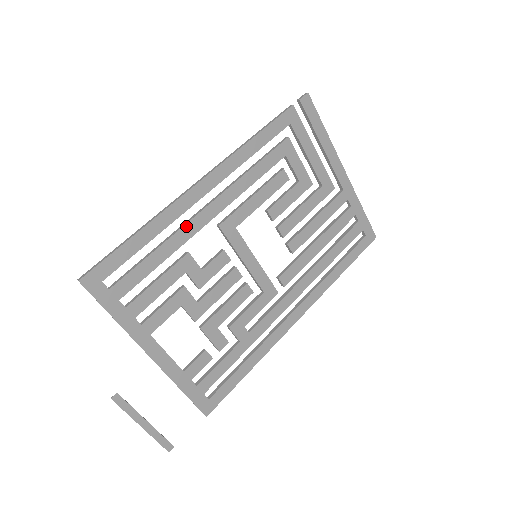
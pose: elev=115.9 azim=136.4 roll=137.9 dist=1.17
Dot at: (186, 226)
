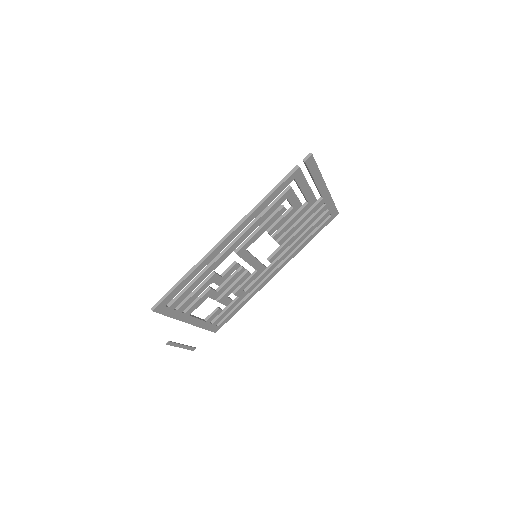
Dot at: (215, 262)
